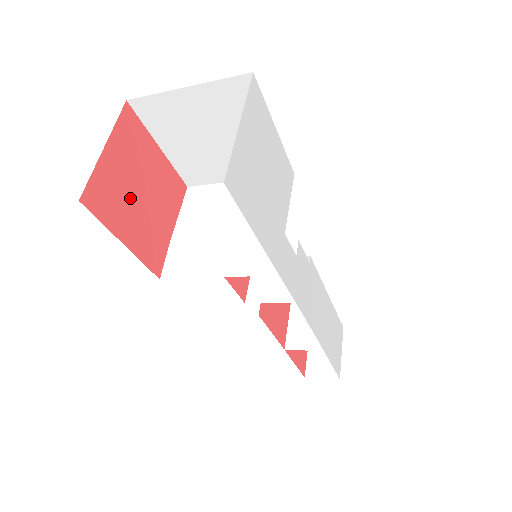
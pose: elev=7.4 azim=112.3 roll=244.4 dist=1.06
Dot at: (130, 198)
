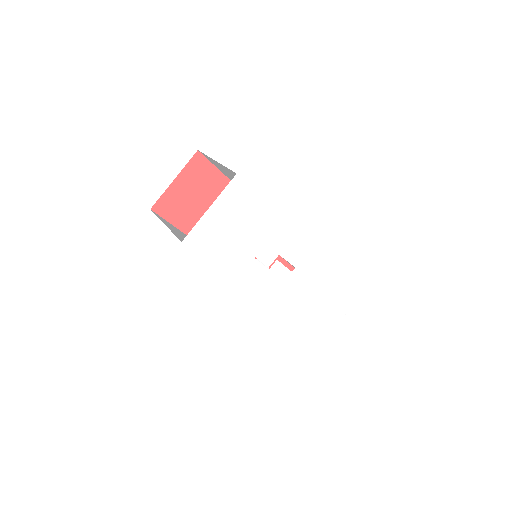
Dot at: (188, 205)
